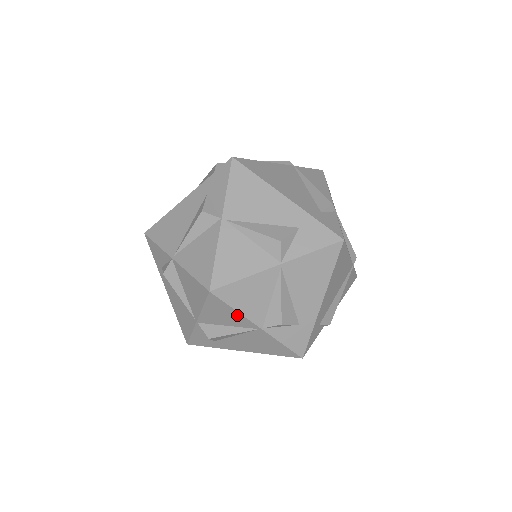
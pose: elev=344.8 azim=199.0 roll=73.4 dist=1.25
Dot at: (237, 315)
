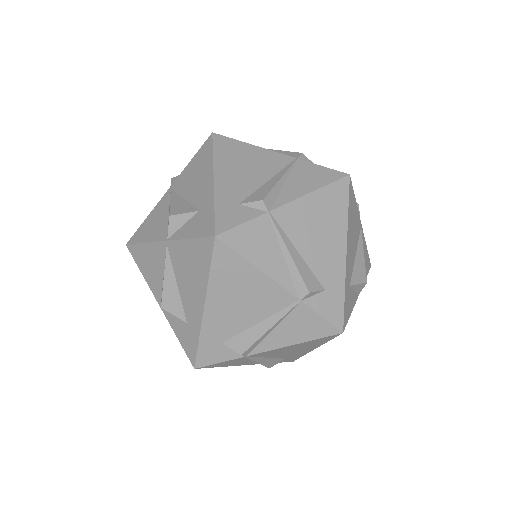
Dot at: (150, 248)
